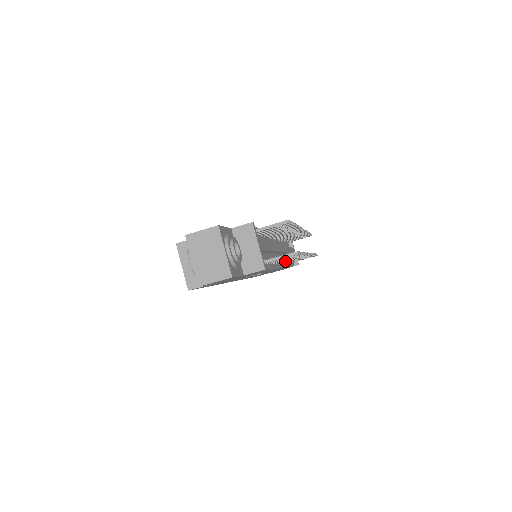
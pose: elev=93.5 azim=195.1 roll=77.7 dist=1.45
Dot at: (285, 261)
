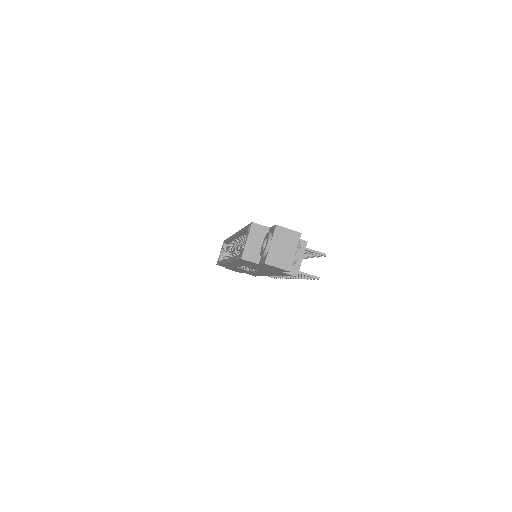
Dot at: occluded
